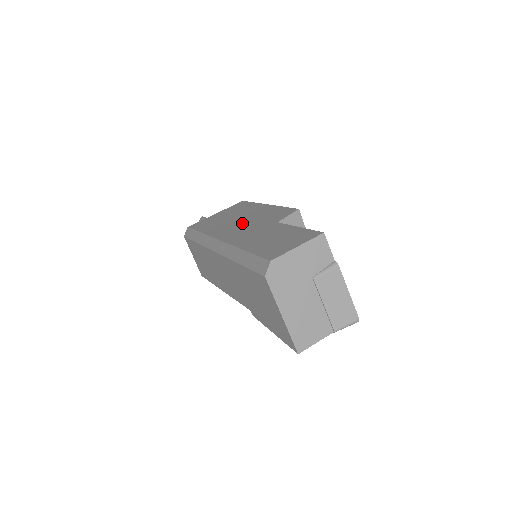
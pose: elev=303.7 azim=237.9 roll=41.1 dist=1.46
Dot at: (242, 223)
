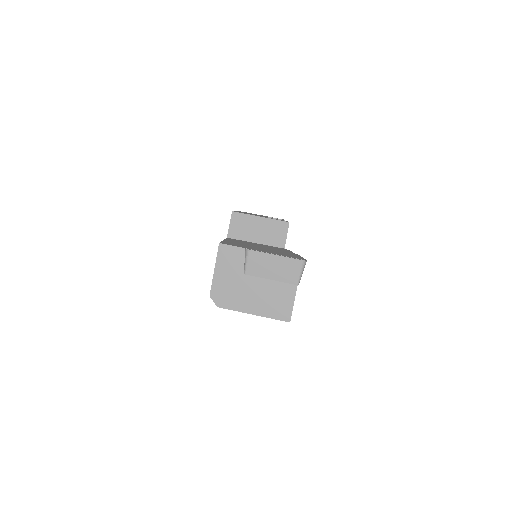
Dot at: occluded
